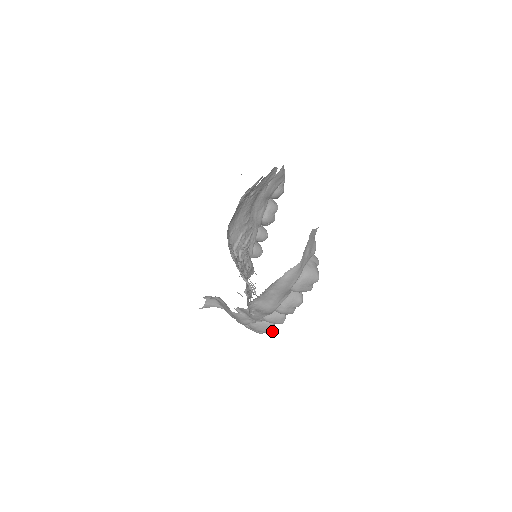
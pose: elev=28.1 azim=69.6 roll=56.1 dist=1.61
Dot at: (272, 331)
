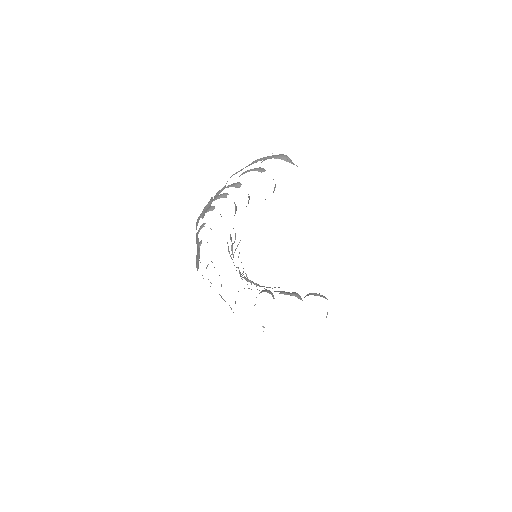
Dot at: occluded
